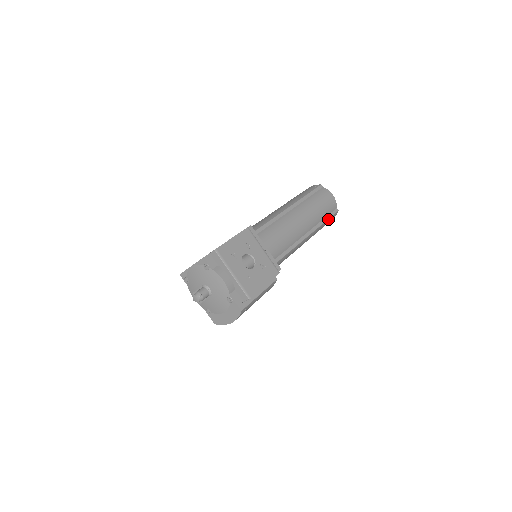
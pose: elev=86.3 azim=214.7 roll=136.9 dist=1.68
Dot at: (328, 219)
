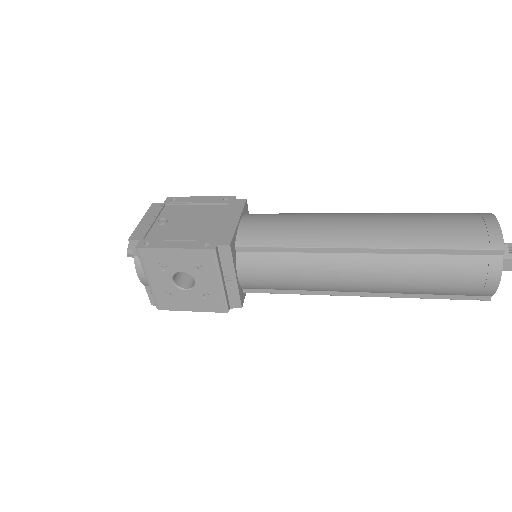
Dot at: (441, 298)
